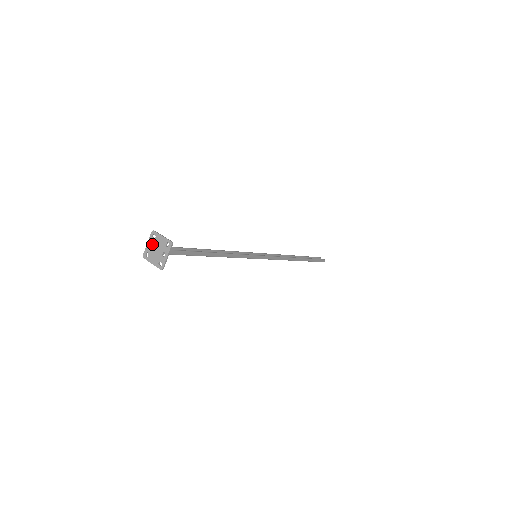
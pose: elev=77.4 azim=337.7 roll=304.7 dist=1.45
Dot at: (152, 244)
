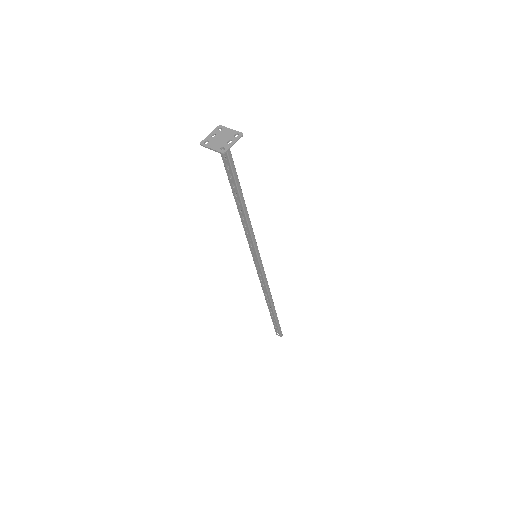
Dot at: (216, 134)
